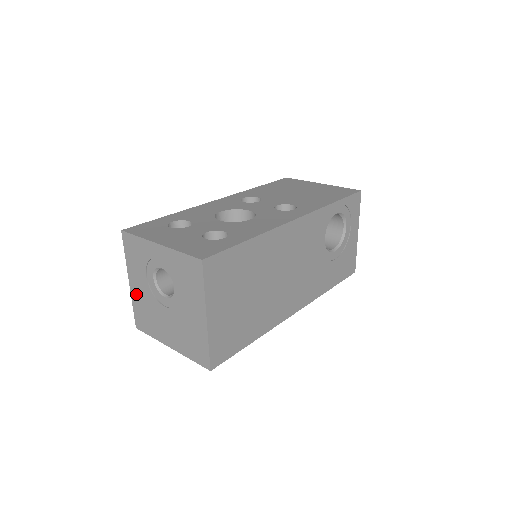
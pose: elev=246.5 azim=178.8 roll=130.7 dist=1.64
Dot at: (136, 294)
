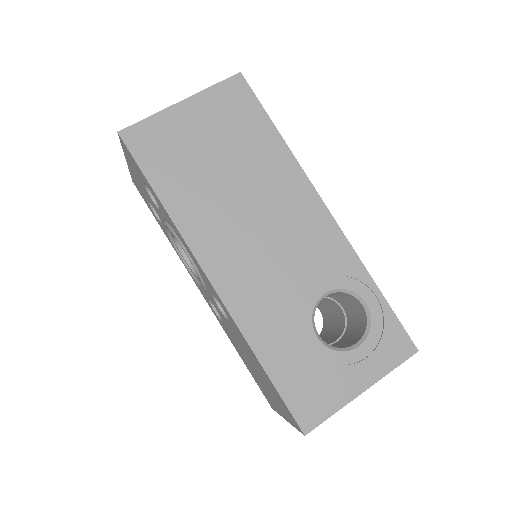
Dot at: occluded
